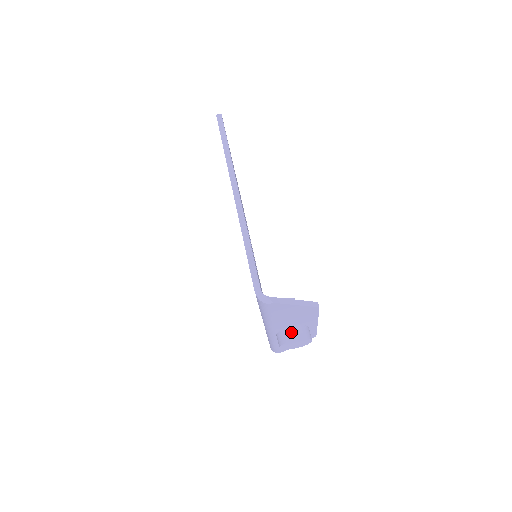
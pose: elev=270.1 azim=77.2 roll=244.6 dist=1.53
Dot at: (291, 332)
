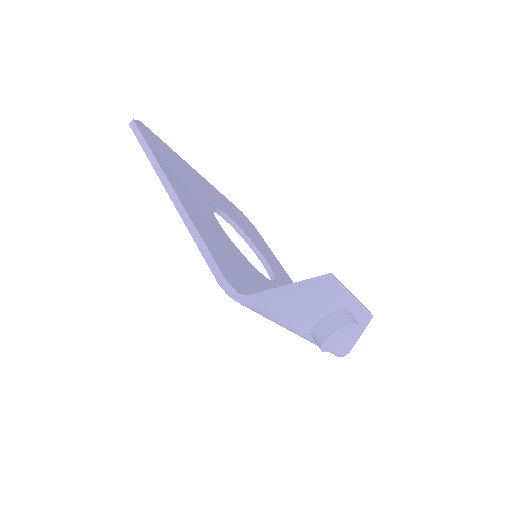
Dot at: (324, 326)
